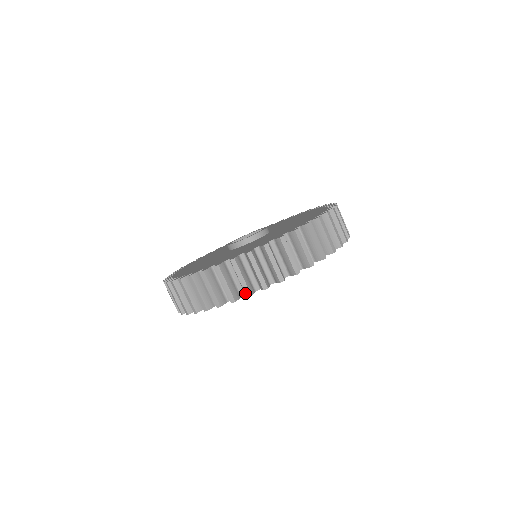
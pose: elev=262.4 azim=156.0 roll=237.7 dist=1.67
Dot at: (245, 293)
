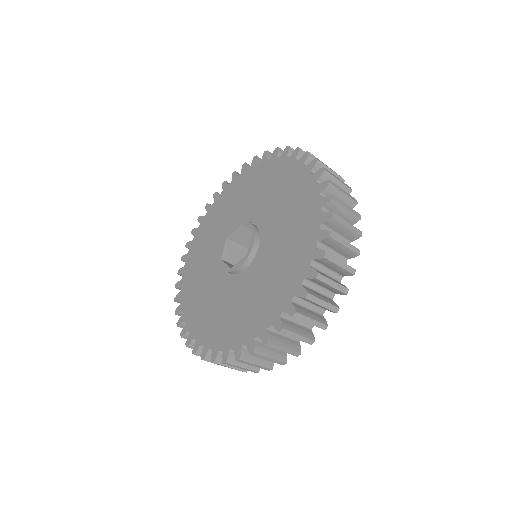
Dot at: occluded
